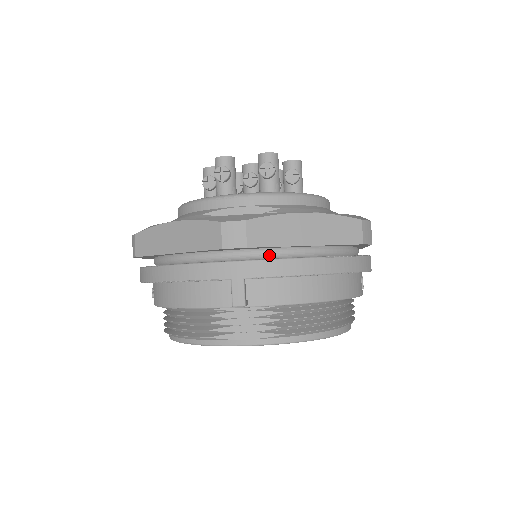
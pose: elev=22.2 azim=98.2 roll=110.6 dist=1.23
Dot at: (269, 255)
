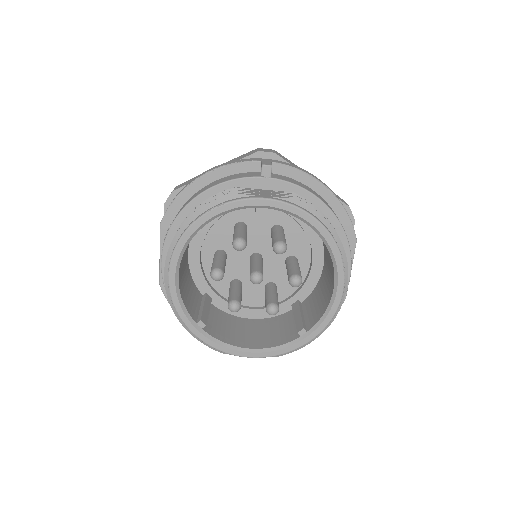
Dot at: occluded
